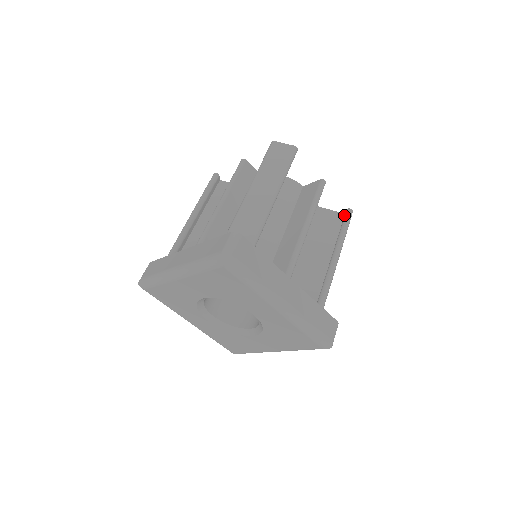
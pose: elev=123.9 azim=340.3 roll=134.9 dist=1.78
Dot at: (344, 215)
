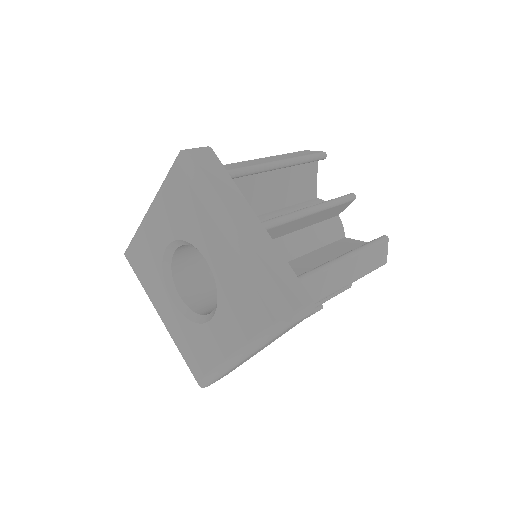
Dot at: occluded
